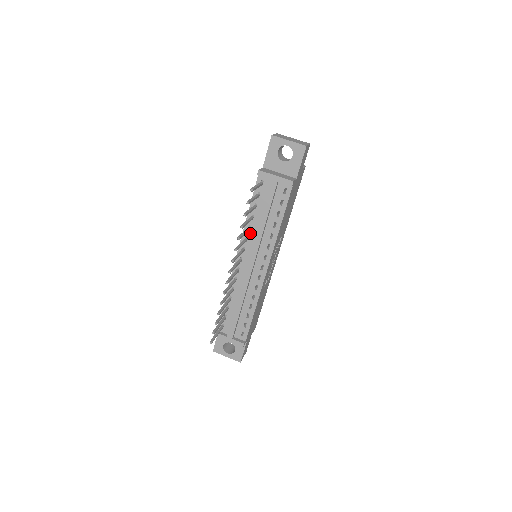
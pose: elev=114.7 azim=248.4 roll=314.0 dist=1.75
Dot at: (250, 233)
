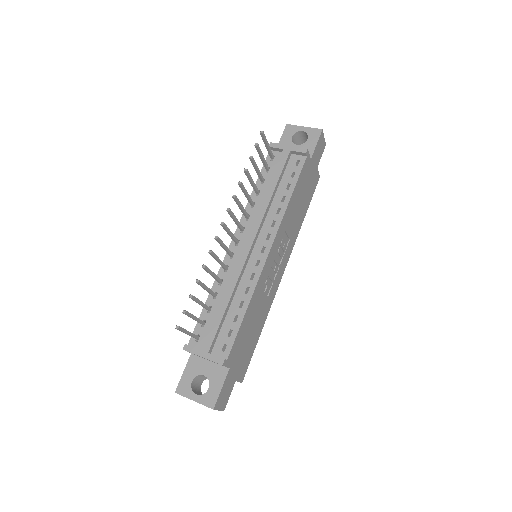
Dot at: (253, 210)
